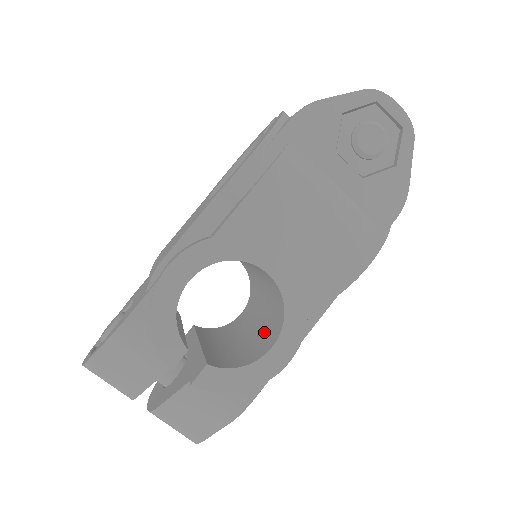
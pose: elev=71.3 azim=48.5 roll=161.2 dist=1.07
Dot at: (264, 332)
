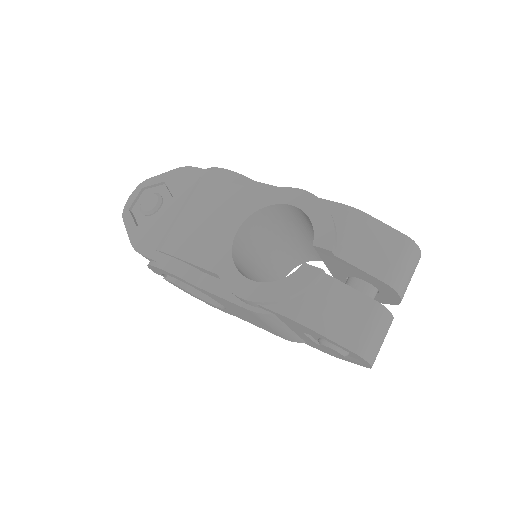
Dot at: occluded
